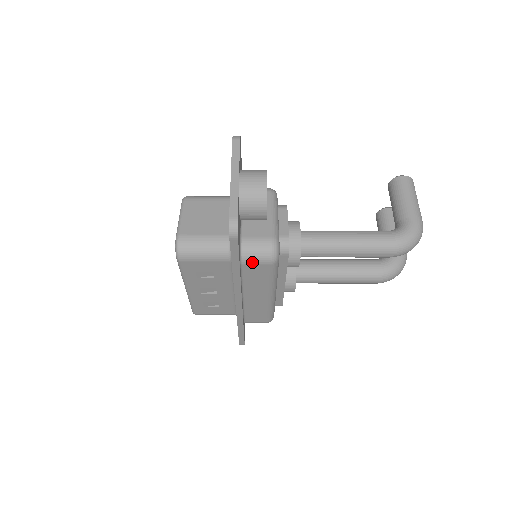
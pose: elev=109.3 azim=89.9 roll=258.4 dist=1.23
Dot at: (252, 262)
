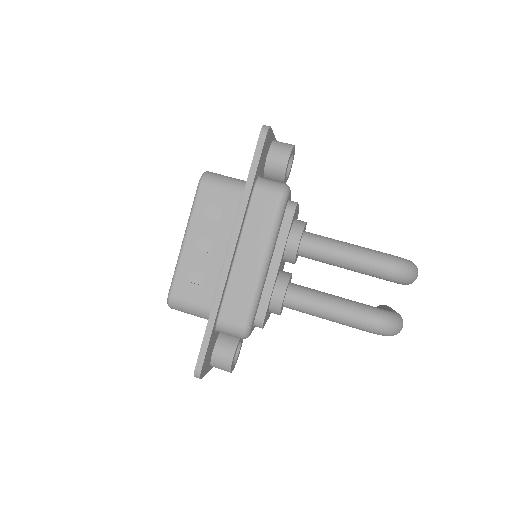
Dot at: (264, 190)
